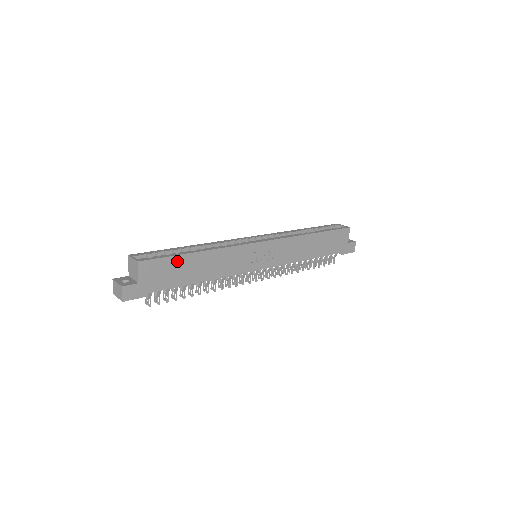
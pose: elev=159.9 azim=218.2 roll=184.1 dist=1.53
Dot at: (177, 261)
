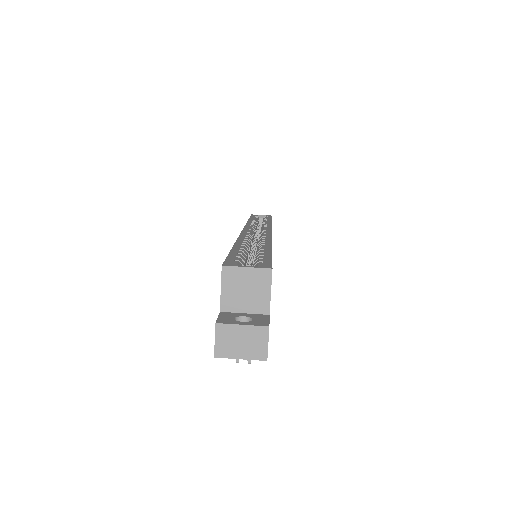
Dot at: occluded
